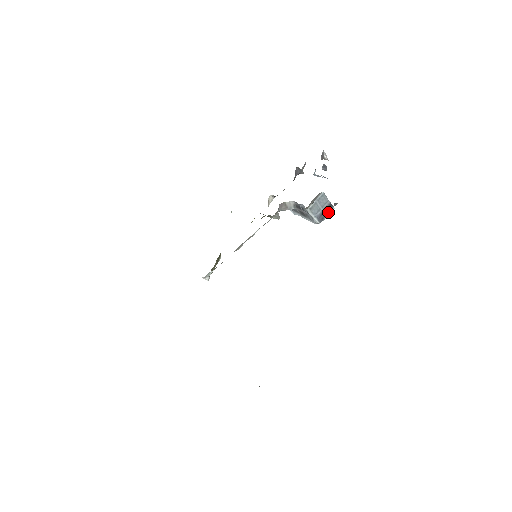
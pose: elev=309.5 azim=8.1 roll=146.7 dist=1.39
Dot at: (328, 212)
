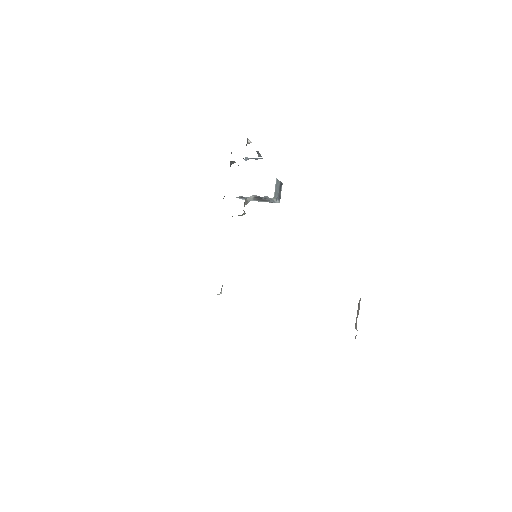
Dot at: (281, 190)
